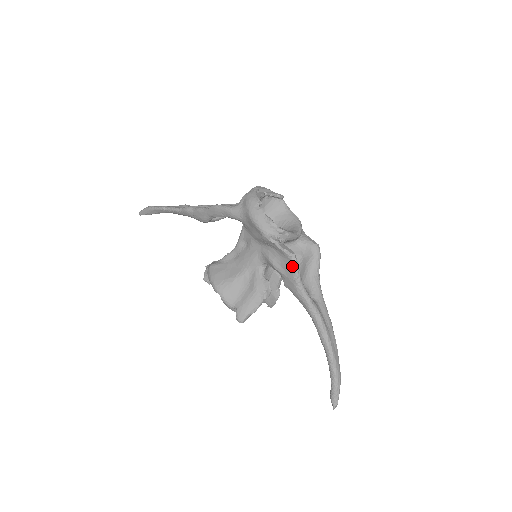
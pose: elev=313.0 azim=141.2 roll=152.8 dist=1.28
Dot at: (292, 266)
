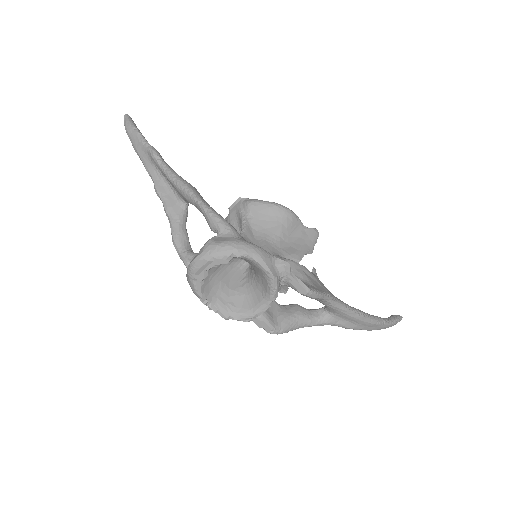
Dot at: occluded
